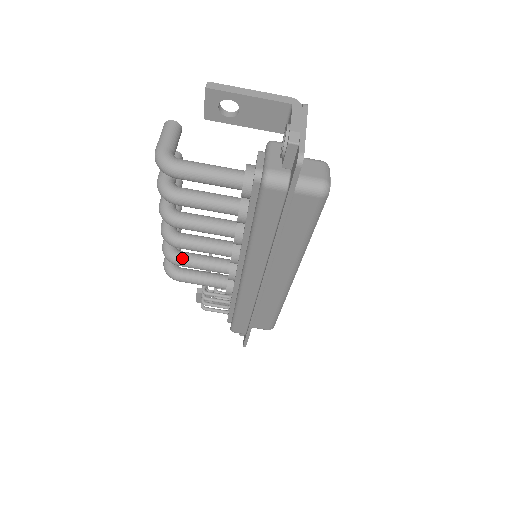
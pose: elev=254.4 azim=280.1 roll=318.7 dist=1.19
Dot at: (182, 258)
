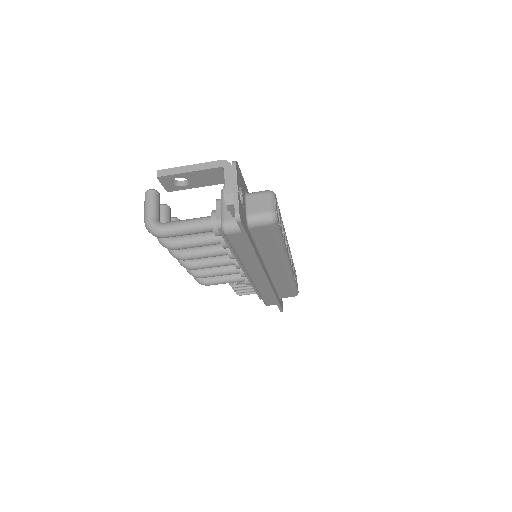
Dot at: (202, 273)
